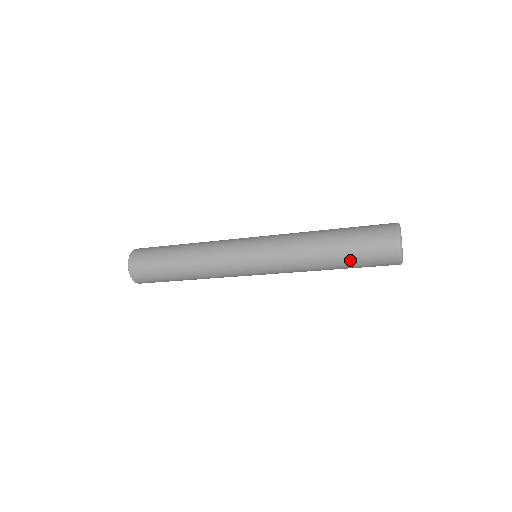
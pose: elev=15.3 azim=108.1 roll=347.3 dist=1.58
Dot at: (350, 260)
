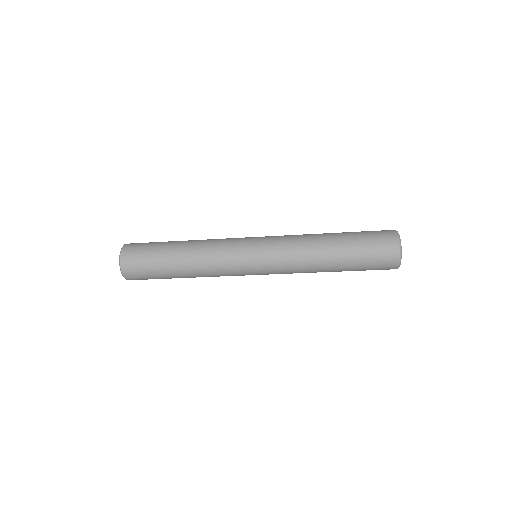
Dot at: occluded
